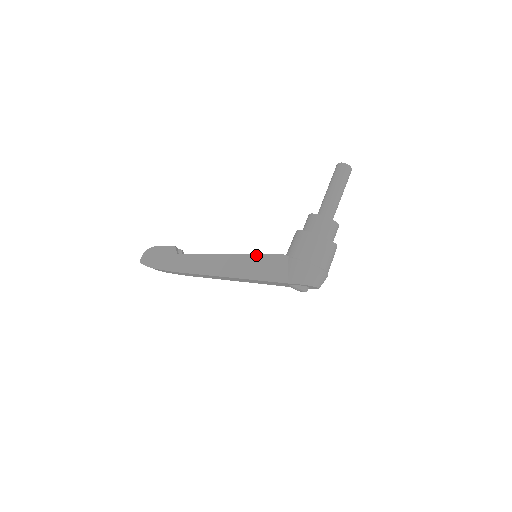
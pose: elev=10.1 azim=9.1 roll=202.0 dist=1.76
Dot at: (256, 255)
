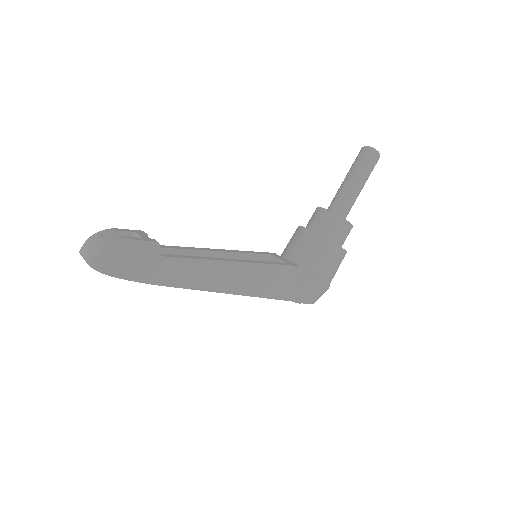
Dot at: (270, 265)
